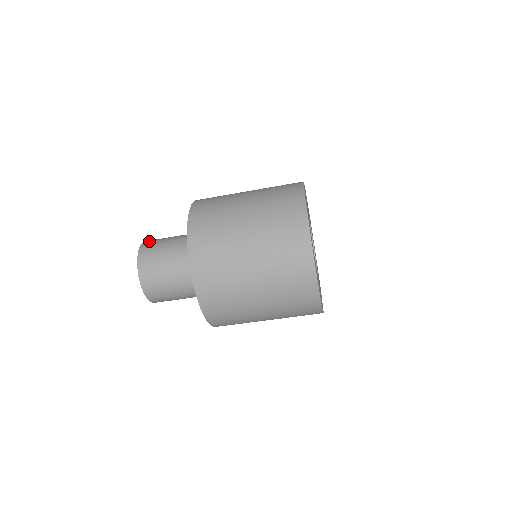
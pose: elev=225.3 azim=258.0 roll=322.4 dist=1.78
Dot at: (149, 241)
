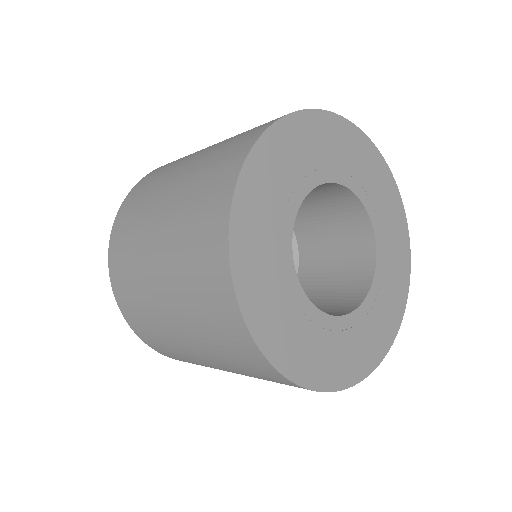
Dot at: occluded
